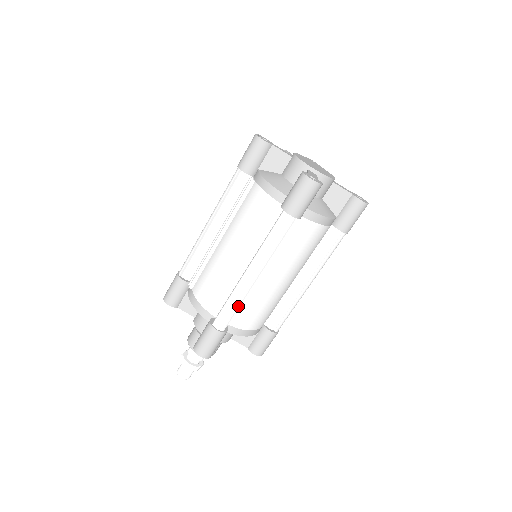
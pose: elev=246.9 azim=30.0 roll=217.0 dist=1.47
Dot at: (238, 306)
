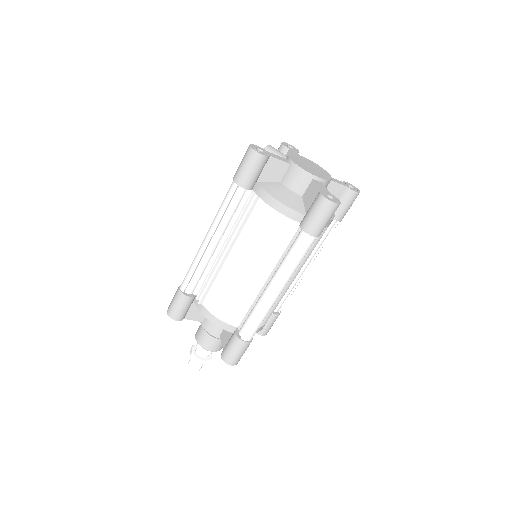
Dot at: (264, 318)
